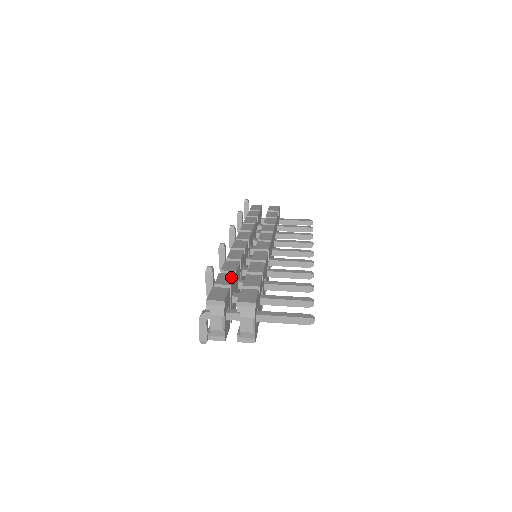
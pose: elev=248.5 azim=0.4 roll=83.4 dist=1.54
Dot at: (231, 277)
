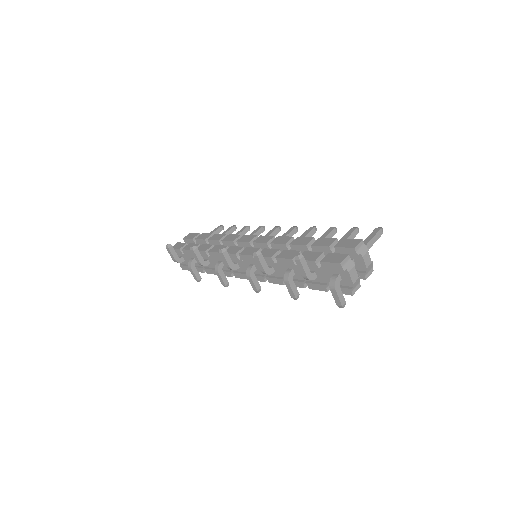
Dot at: (310, 253)
